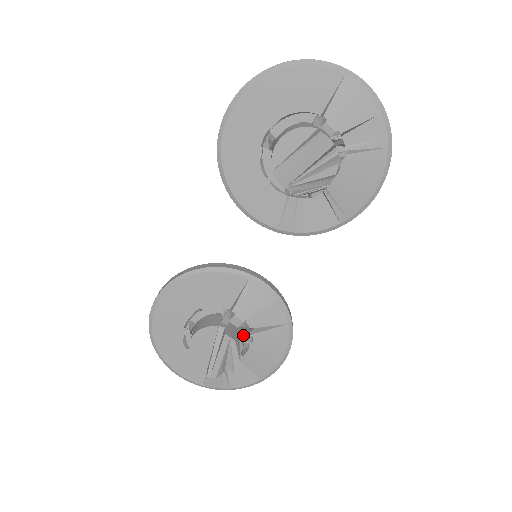
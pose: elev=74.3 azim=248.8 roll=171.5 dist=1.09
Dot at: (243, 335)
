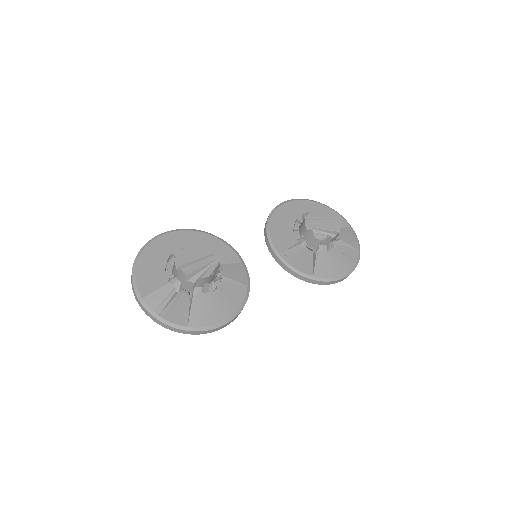
Dot at: occluded
